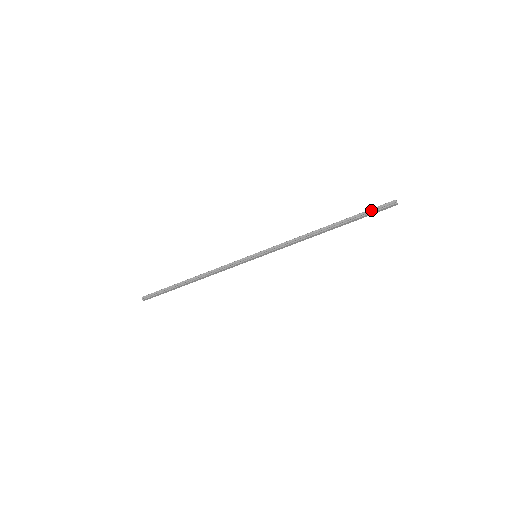
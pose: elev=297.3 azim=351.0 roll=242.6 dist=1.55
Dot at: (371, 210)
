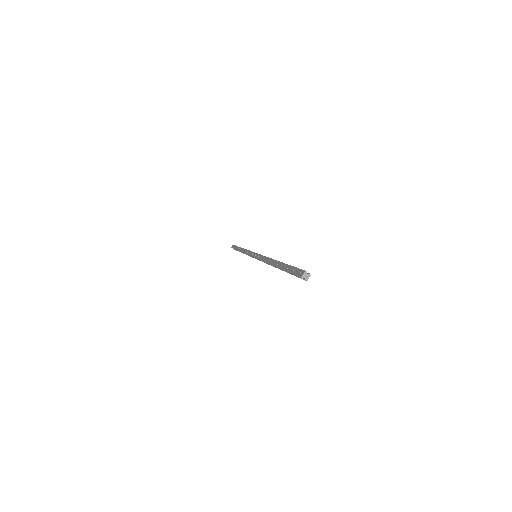
Dot at: (291, 273)
